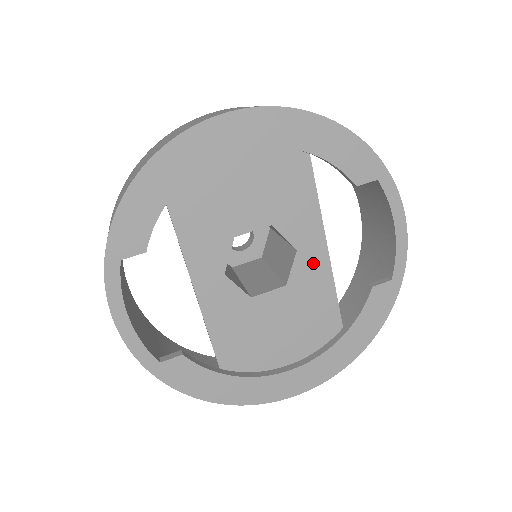
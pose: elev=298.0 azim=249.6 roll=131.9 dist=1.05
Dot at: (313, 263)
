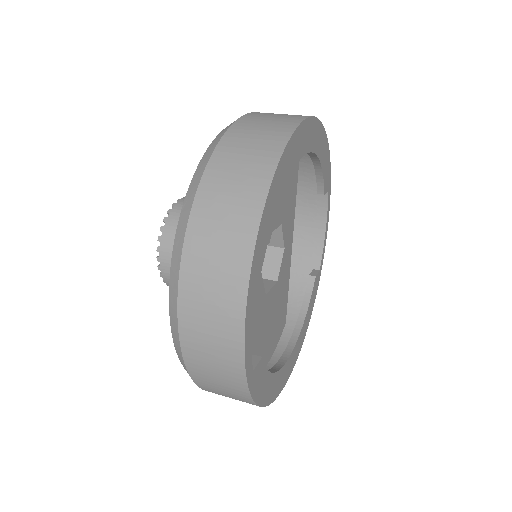
Dot at: (287, 260)
